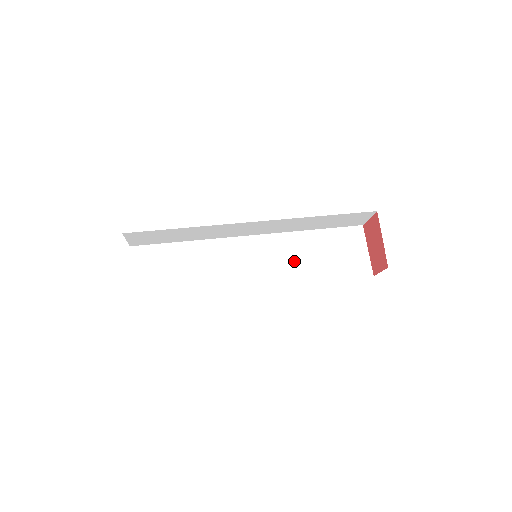
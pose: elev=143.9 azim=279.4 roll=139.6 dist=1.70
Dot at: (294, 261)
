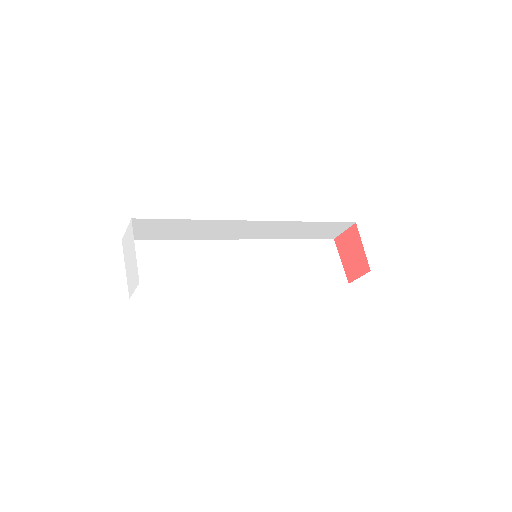
Dot at: (283, 266)
